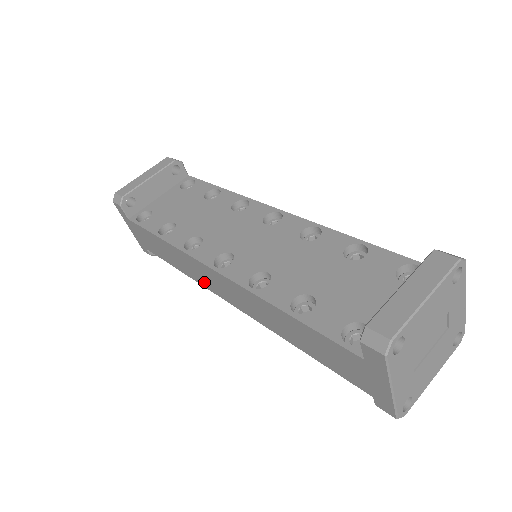
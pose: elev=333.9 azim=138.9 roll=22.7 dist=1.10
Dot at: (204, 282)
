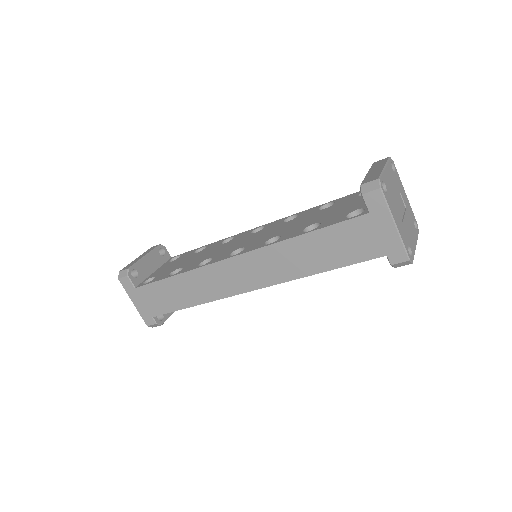
Dot at: (222, 291)
